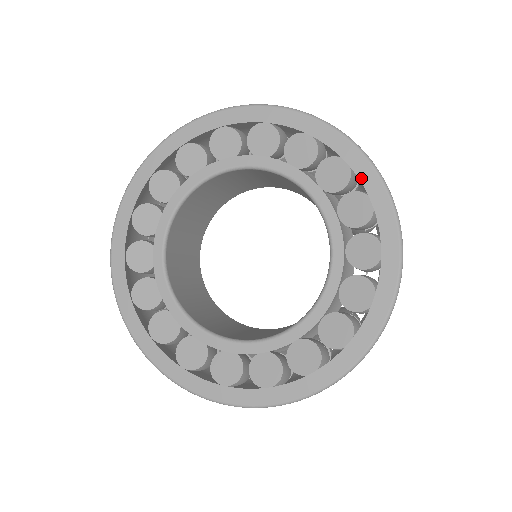
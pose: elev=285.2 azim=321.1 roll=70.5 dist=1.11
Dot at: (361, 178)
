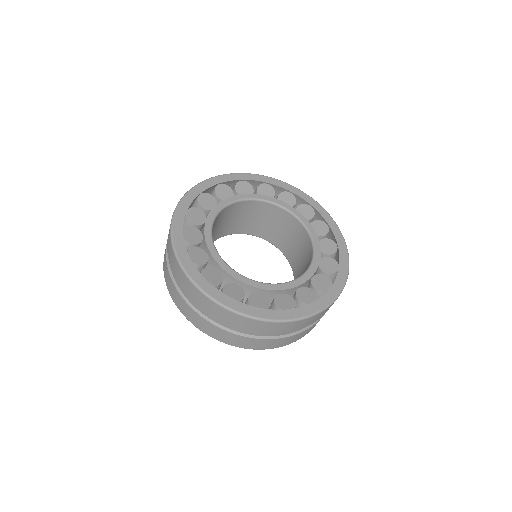
Dot at: (334, 233)
